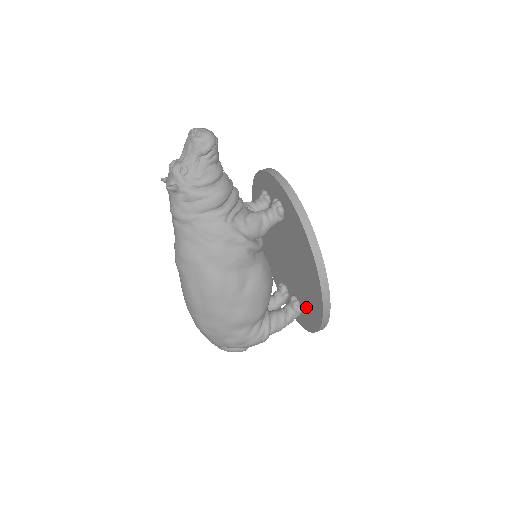
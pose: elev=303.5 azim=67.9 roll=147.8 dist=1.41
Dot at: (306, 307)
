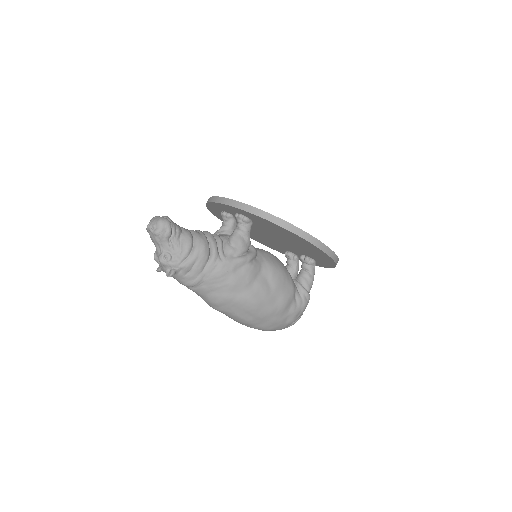
Dot at: (316, 258)
